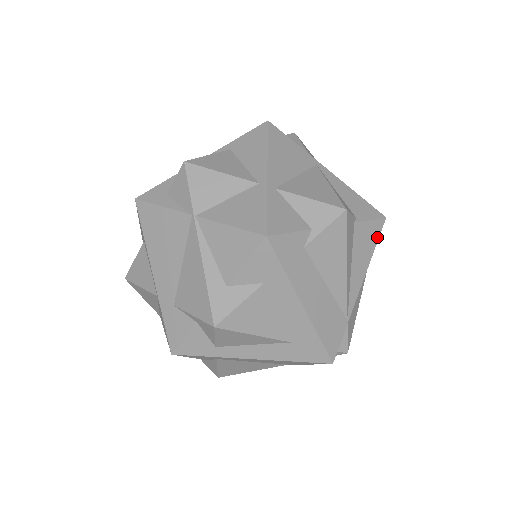
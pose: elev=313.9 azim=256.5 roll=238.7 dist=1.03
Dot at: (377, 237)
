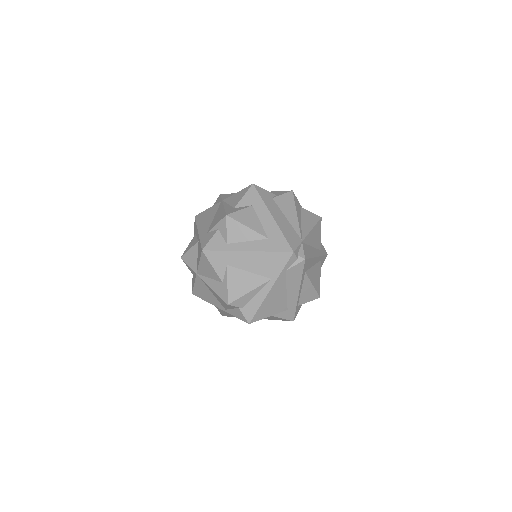
Dot at: (317, 221)
